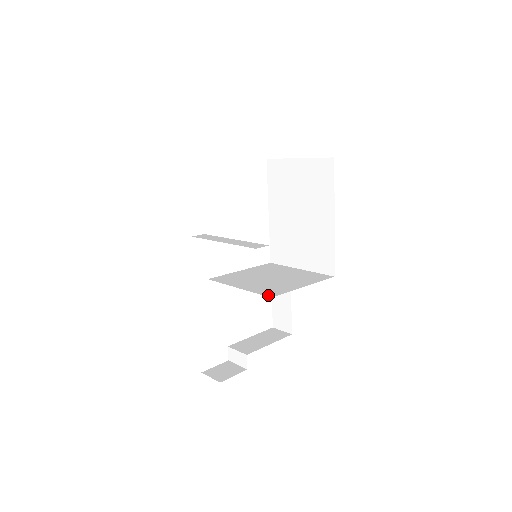
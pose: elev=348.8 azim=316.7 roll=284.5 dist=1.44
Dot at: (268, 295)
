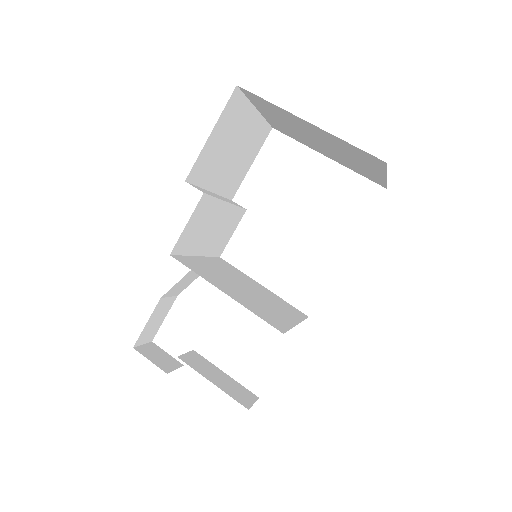
Dot at: (178, 257)
